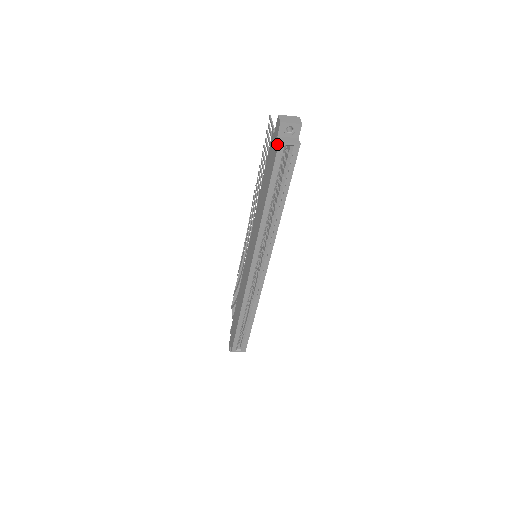
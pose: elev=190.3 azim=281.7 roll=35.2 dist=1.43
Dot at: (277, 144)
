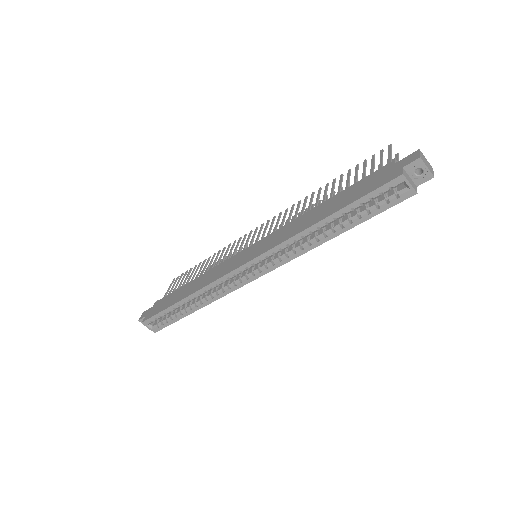
Dot at: (398, 174)
